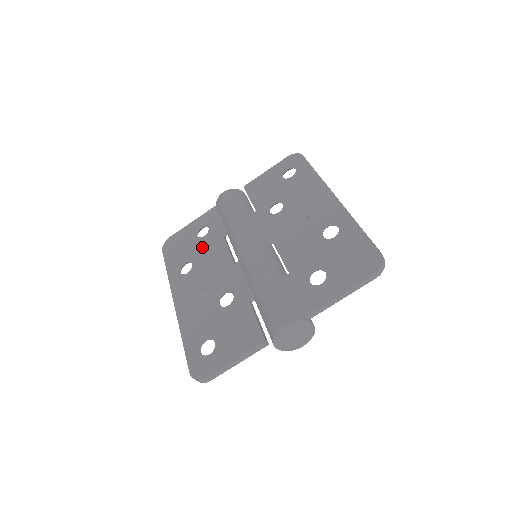
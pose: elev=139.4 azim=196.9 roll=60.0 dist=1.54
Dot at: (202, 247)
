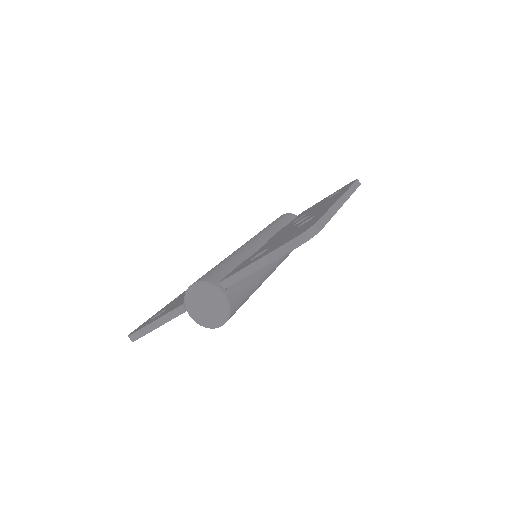
Dot at: occluded
